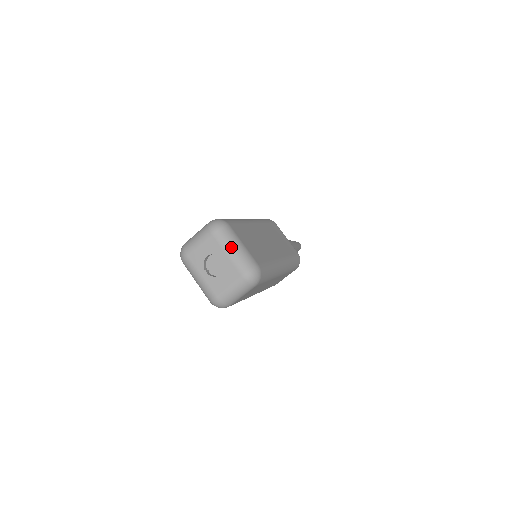
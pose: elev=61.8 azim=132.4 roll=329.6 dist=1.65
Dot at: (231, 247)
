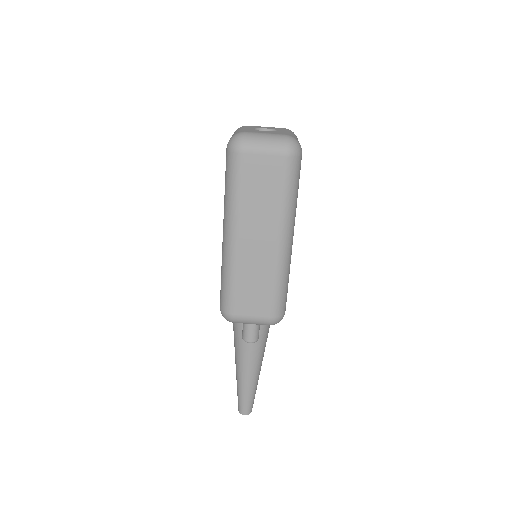
Dot at: (293, 134)
